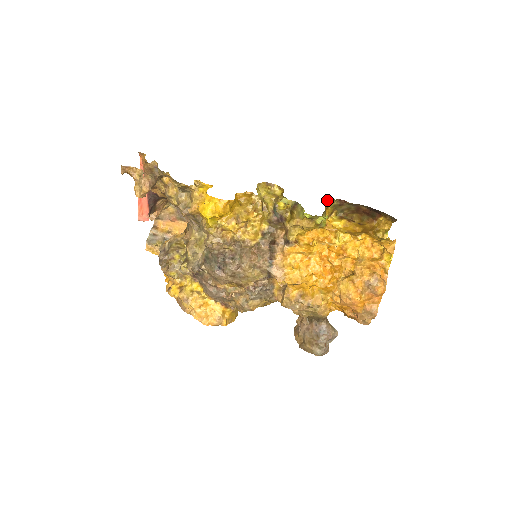
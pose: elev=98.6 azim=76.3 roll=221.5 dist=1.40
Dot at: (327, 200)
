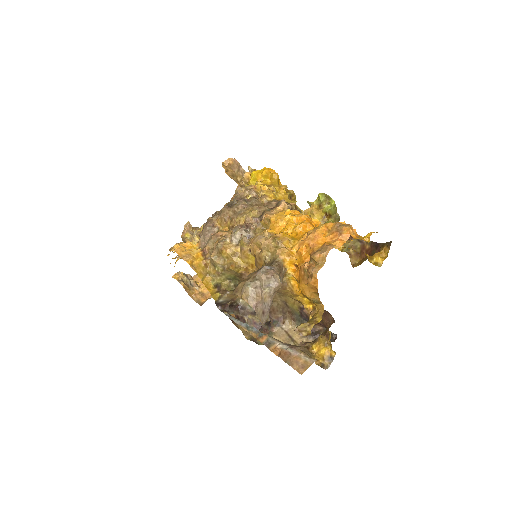
Dot at: occluded
